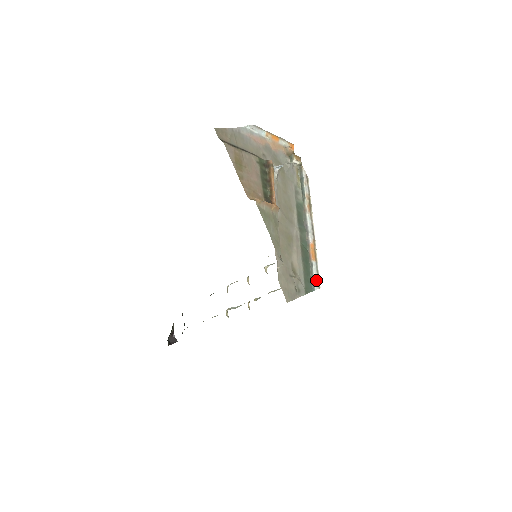
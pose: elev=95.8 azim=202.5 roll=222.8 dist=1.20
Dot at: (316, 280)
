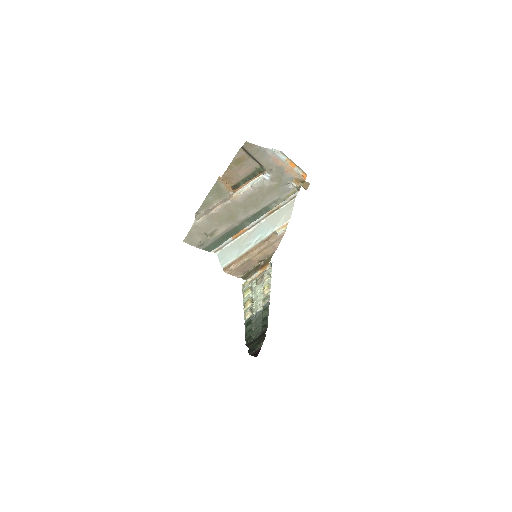
Dot at: (219, 247)
